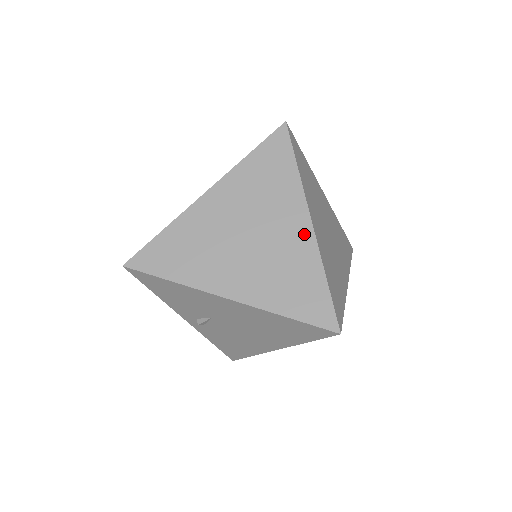
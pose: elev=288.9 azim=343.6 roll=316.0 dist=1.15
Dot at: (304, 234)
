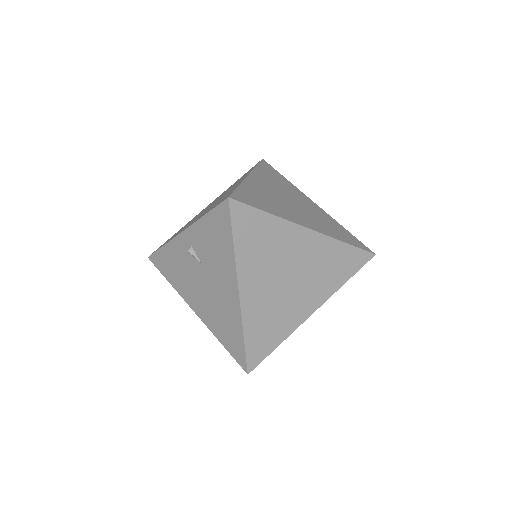
Dot at: (304, 314)
